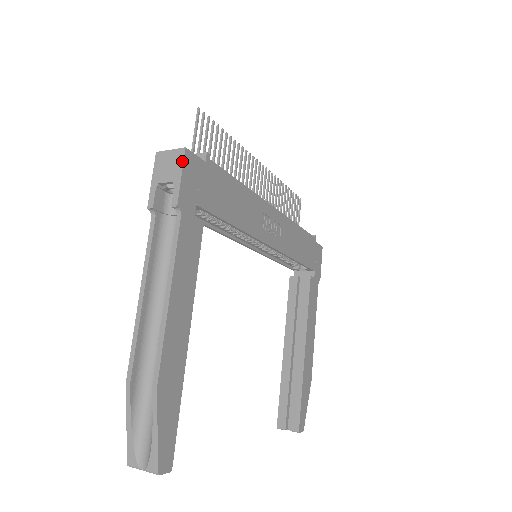
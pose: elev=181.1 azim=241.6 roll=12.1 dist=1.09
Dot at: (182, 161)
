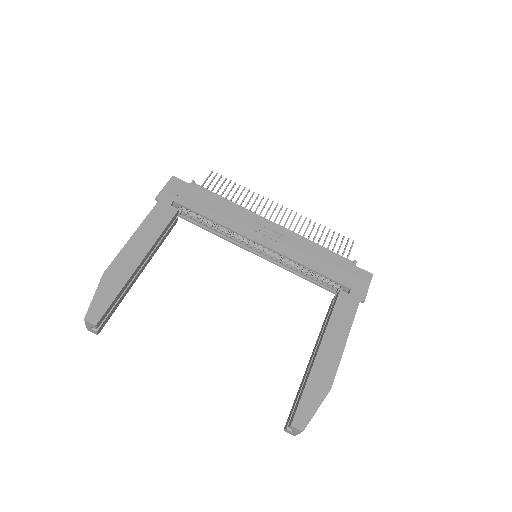
Dot at: (169, 181)
